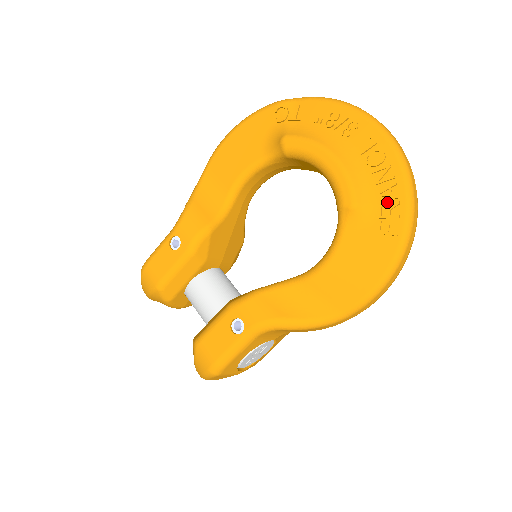
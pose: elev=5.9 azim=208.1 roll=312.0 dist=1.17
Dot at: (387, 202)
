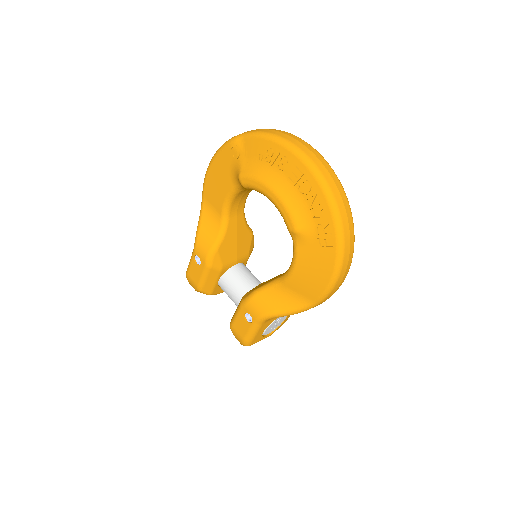
Dot at: (320, 223)
